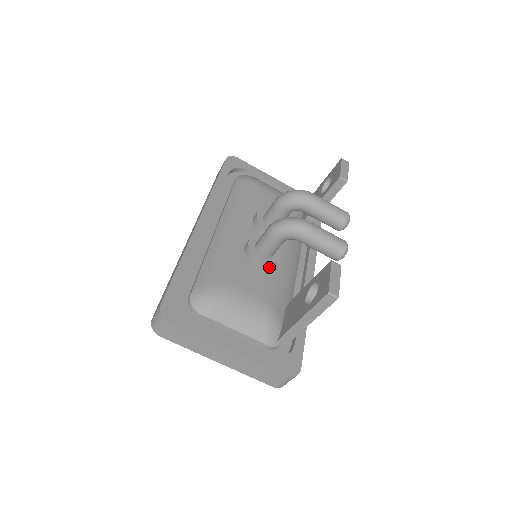
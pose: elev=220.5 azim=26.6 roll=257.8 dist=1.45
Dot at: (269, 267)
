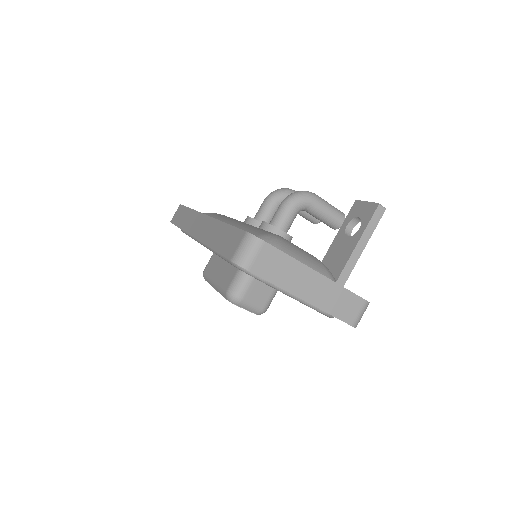
Dot at: occluded
